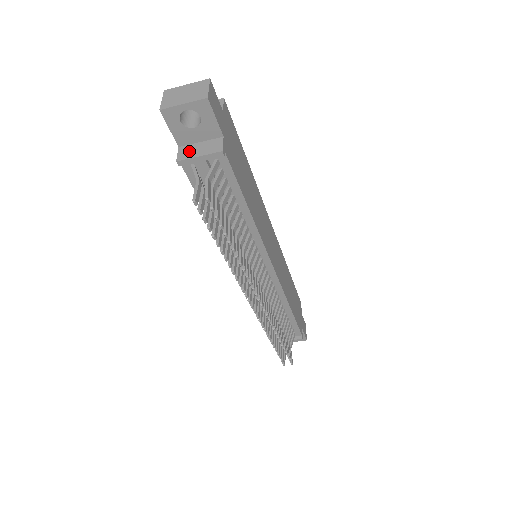
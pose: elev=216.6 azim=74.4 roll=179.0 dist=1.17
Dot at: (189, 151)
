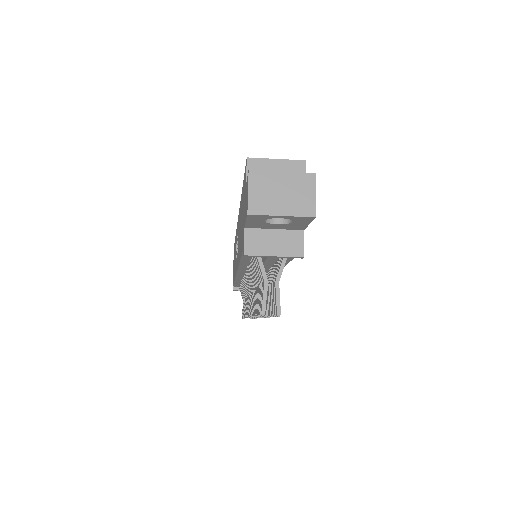
Dot at: (260, 242)
